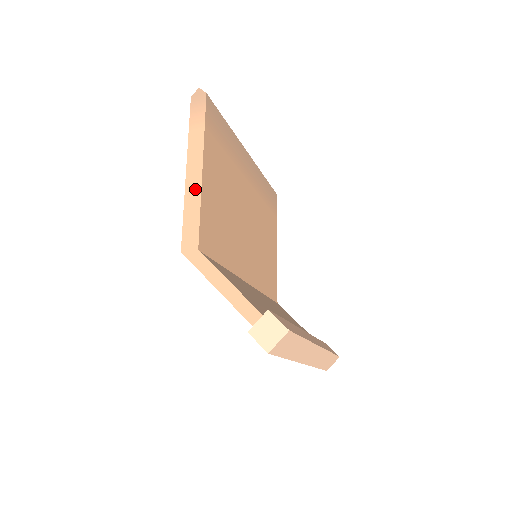
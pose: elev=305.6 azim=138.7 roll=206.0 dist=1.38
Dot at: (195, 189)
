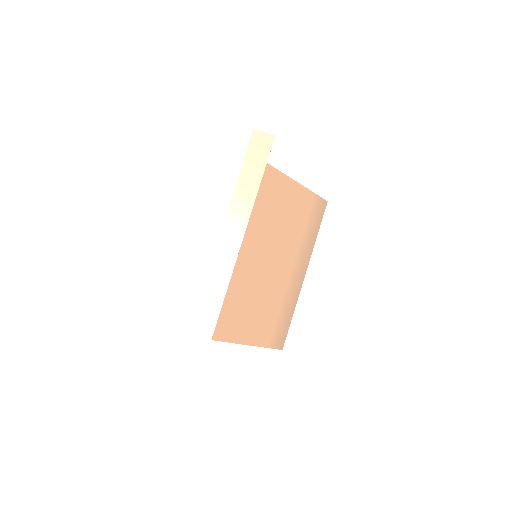
Dot at: occluded
